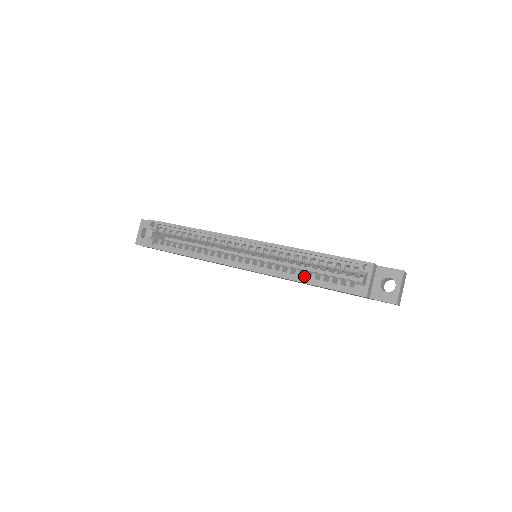
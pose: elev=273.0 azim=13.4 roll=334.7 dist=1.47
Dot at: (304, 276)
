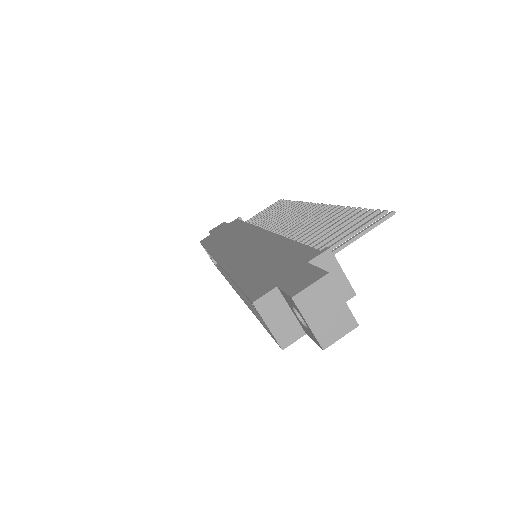
Dot at: occluded
